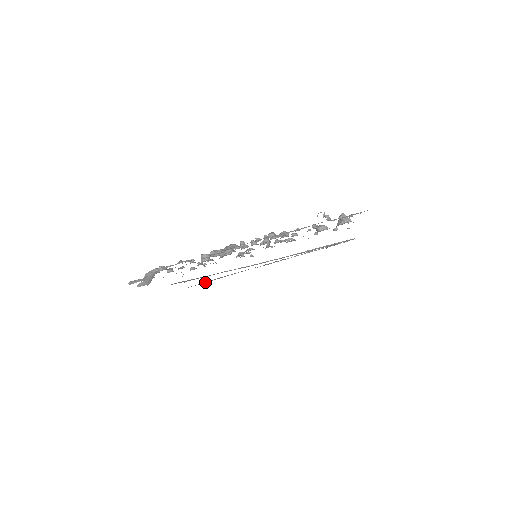
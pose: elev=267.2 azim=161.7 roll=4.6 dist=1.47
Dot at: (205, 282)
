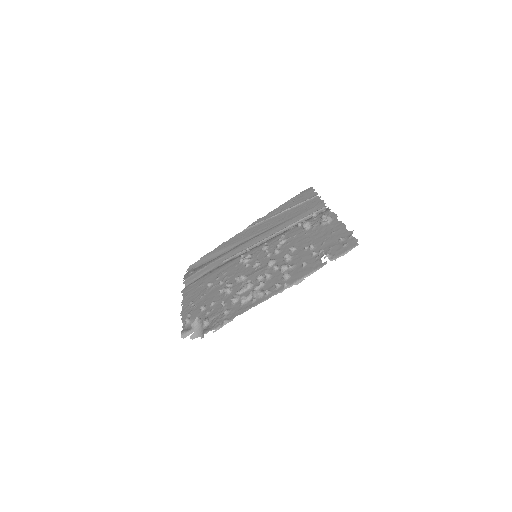
Dot at: (203, 261)
